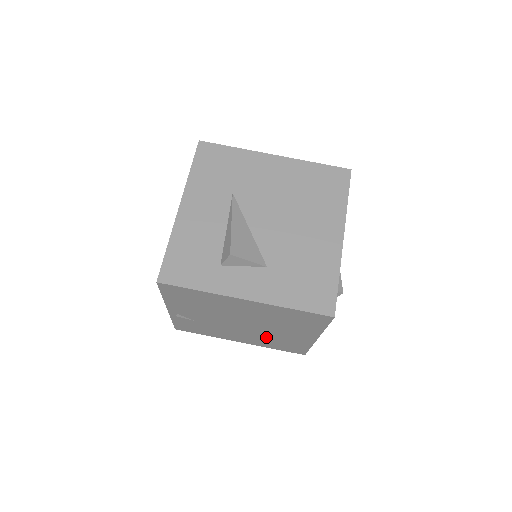
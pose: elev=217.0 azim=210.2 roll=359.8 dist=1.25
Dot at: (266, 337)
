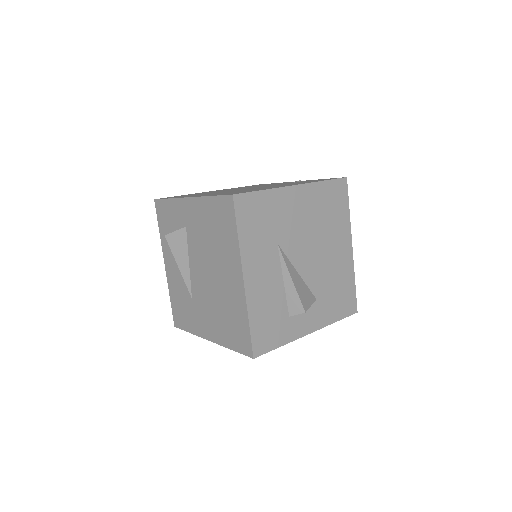
Dot at: occluded
